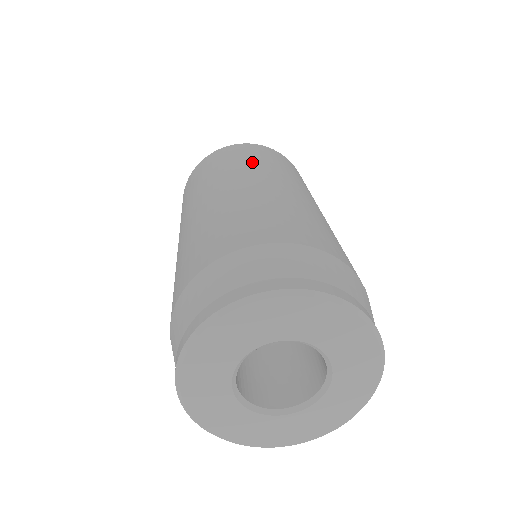
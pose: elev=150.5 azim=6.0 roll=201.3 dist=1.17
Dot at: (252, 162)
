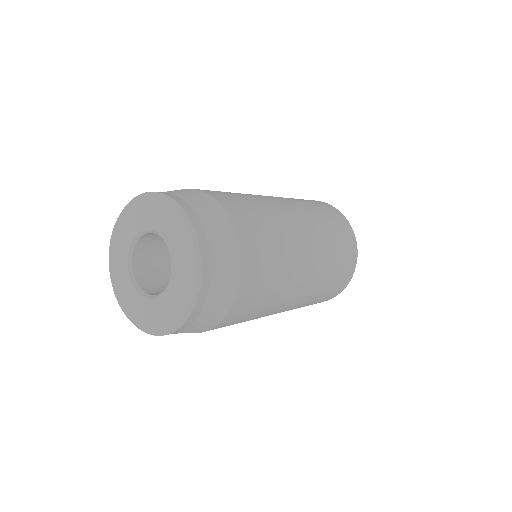
Dot at: (320, 216)
